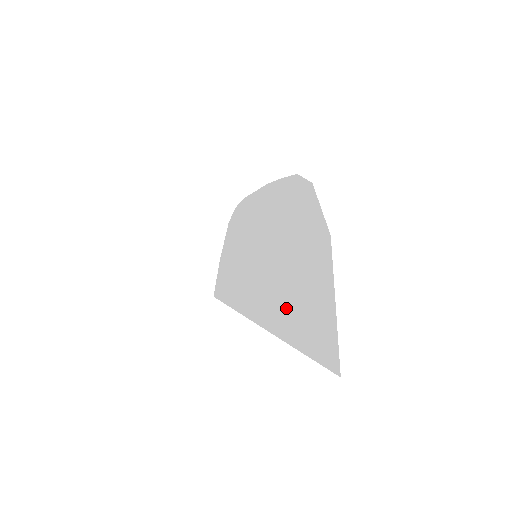
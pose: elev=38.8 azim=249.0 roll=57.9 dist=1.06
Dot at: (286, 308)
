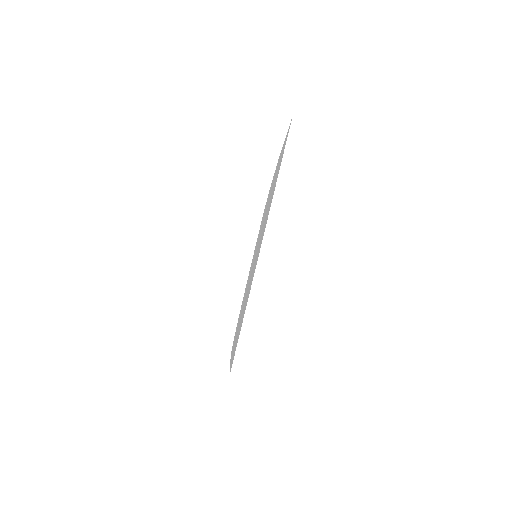
Dot at: (274, 185)
